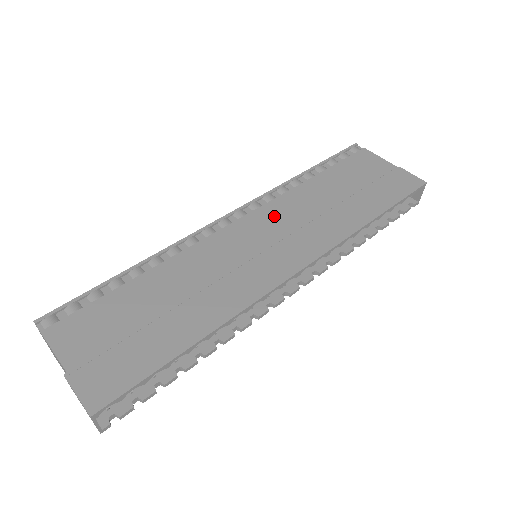
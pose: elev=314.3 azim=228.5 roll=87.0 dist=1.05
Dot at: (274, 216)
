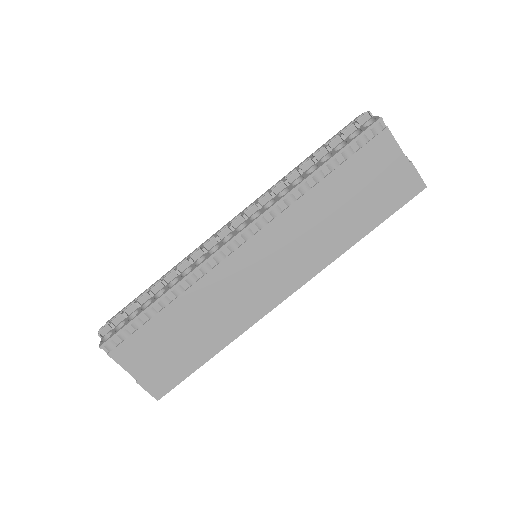
Dot at: (277, 238)
